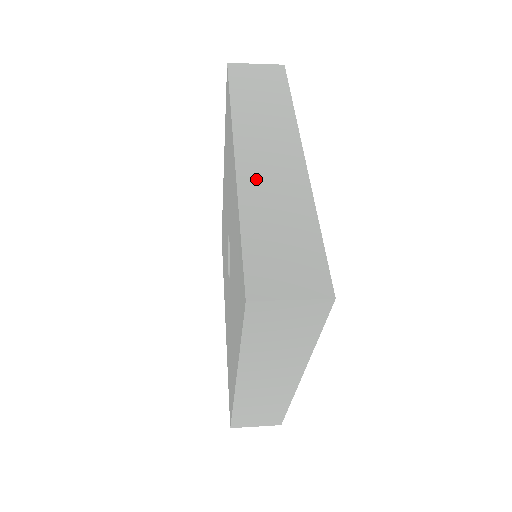
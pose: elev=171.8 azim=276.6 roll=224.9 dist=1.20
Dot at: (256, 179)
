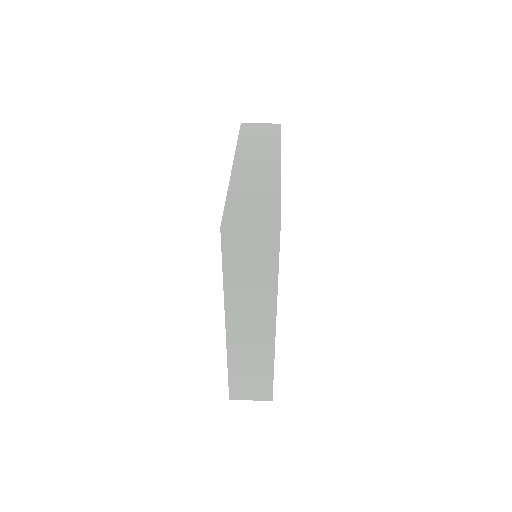
Dot at: (239, 345)
